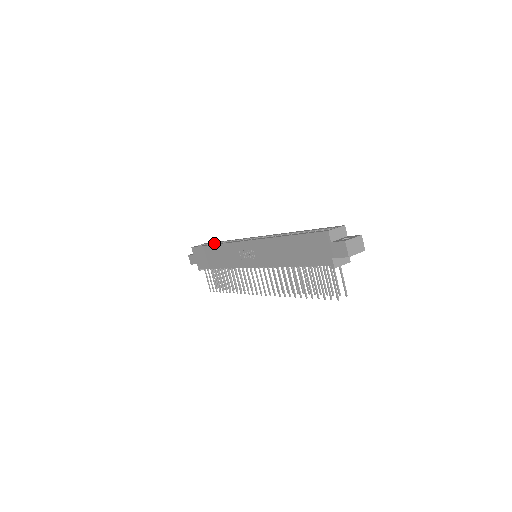
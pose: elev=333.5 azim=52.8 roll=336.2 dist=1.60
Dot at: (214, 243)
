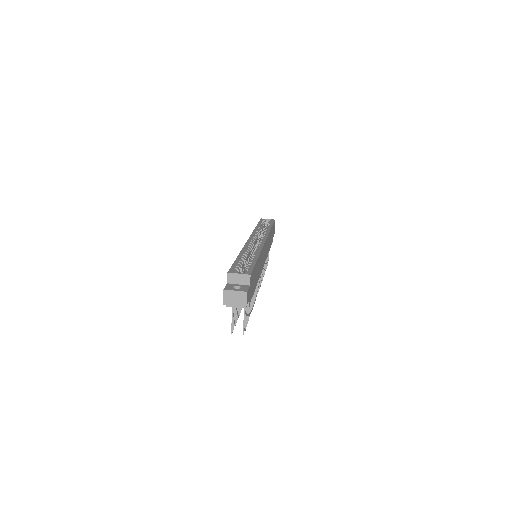
Dot at: occluded
